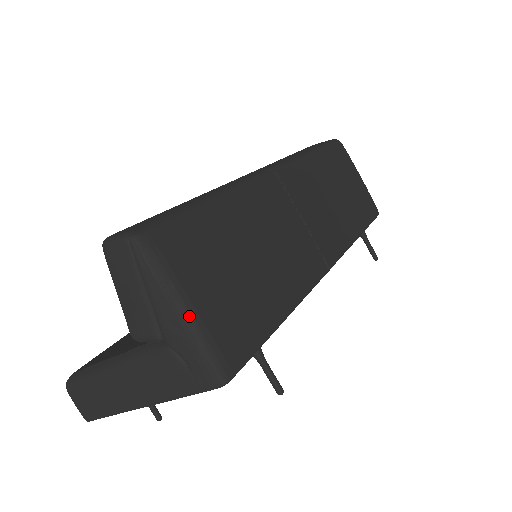
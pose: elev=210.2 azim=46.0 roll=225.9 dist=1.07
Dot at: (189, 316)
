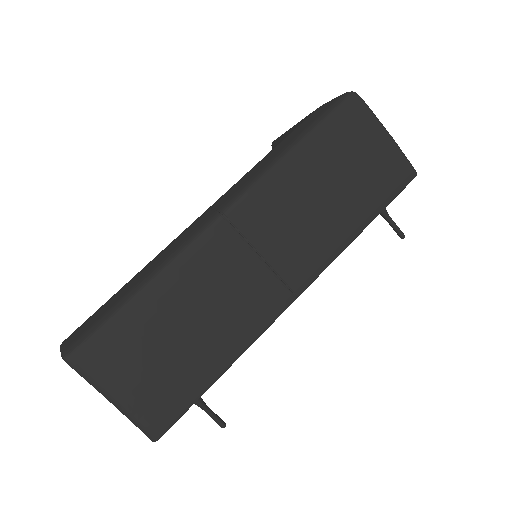
Dot at: (117, 404)
